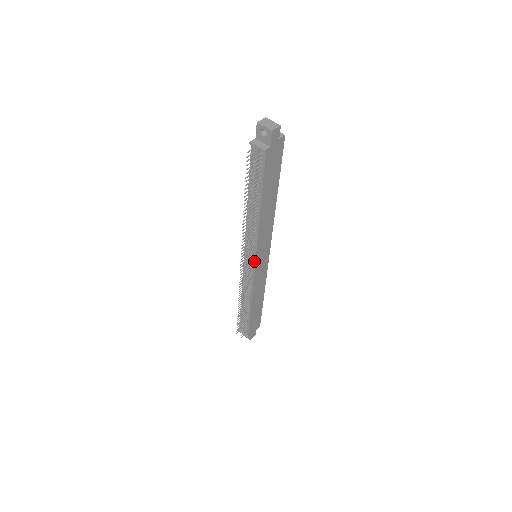
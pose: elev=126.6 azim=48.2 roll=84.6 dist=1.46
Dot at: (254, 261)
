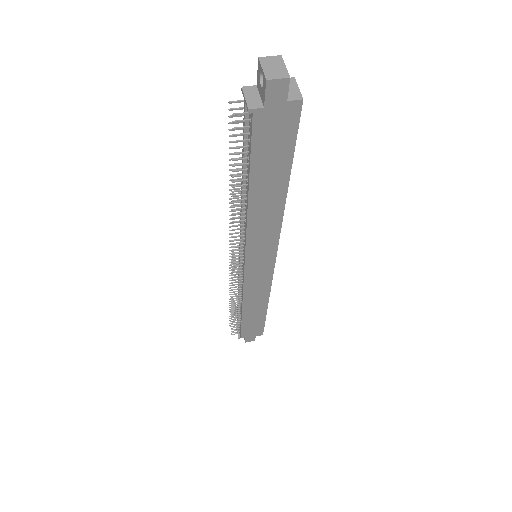
Dot at: (244, 261)
